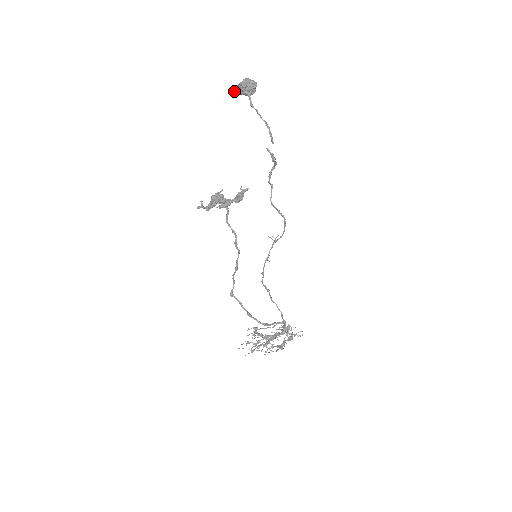
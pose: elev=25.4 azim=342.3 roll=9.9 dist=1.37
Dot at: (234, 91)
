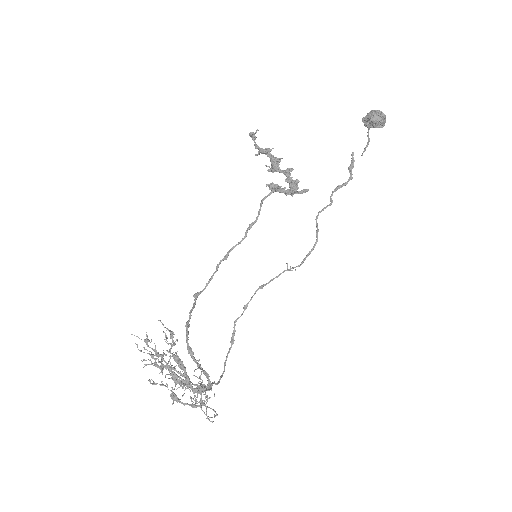
Dot at: (362, 118)
